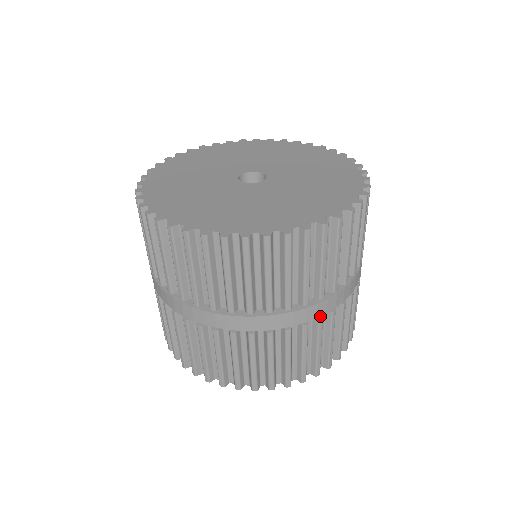
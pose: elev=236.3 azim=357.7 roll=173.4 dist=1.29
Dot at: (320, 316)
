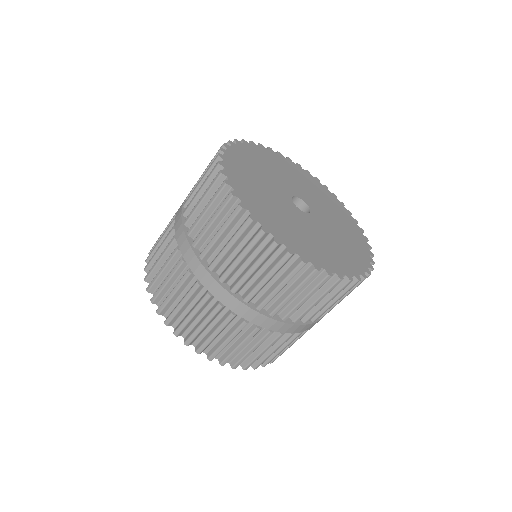
Dot at: (294, 333)
